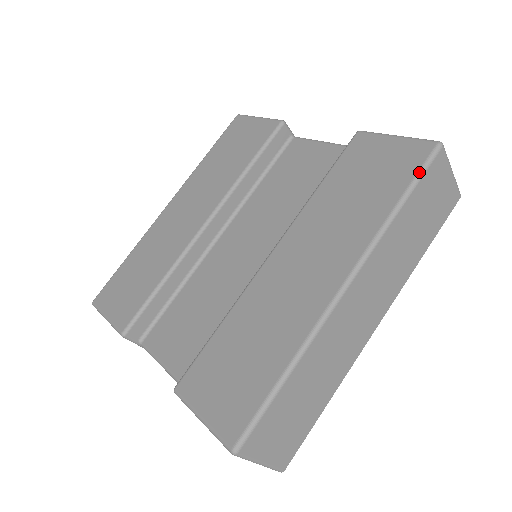
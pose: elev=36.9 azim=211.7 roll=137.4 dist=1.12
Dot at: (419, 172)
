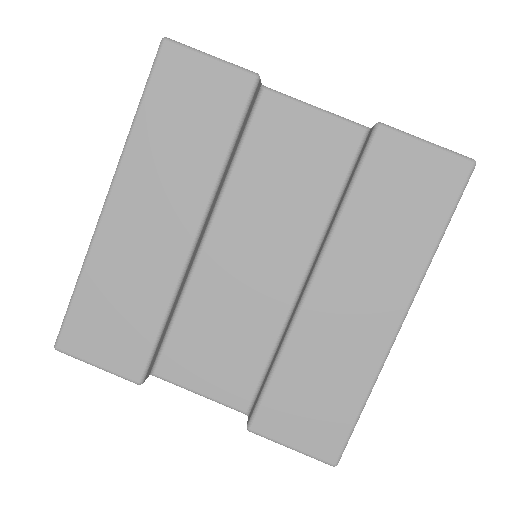
Dot at: (458, 199)
